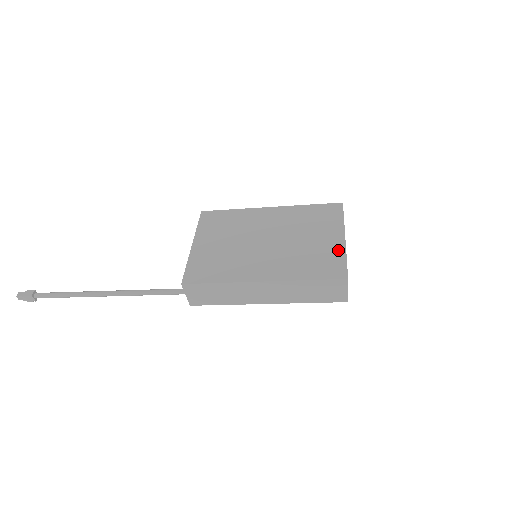
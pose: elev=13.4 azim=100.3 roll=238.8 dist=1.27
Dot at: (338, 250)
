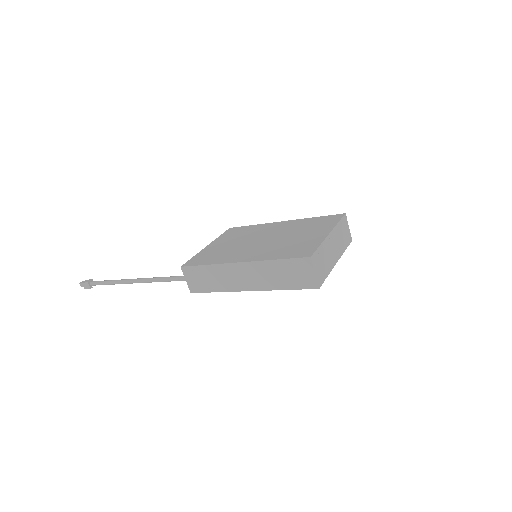
Dot at: (317, 241)
